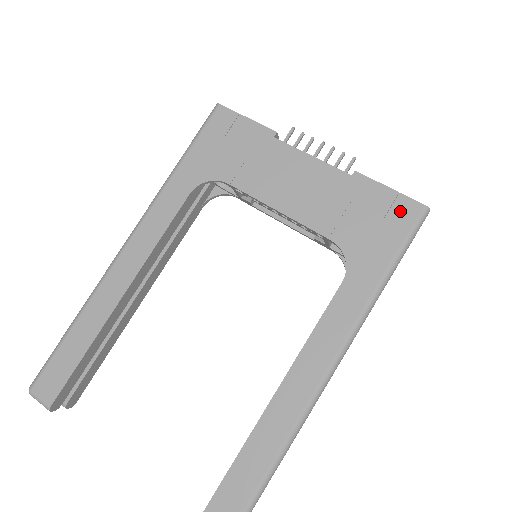
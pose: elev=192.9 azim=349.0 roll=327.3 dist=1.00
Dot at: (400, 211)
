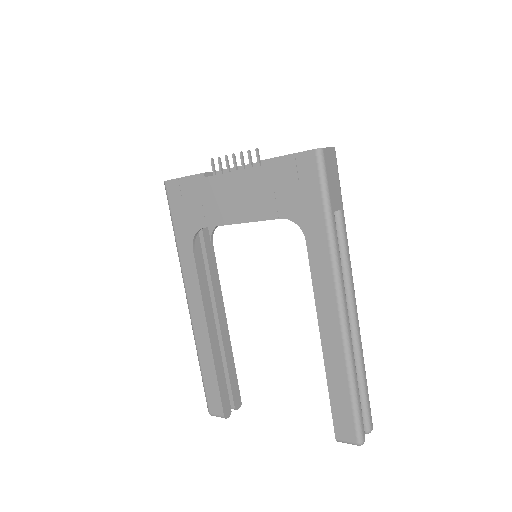
Dot at: (304, 166)
